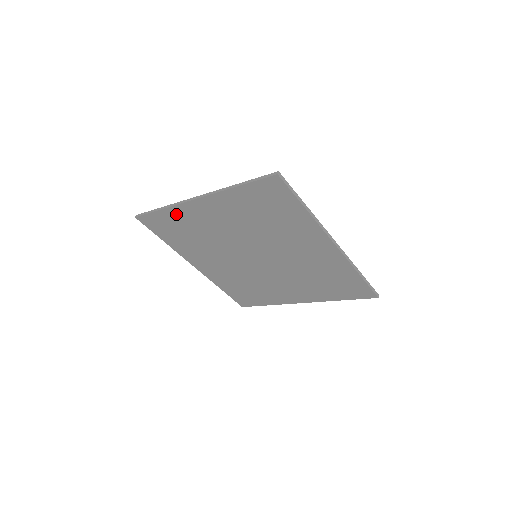
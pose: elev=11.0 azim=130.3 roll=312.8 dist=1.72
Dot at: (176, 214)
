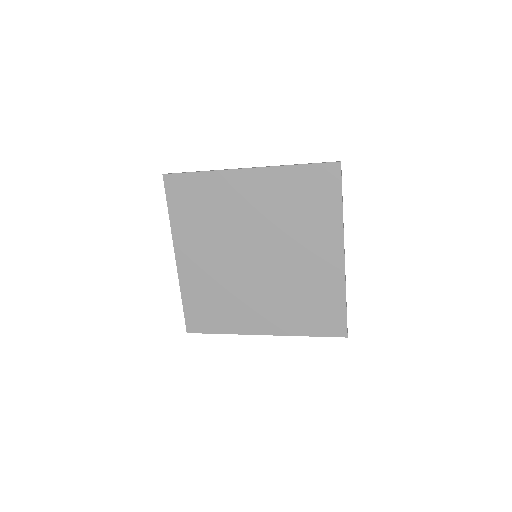
Dot at: (212, 181)
